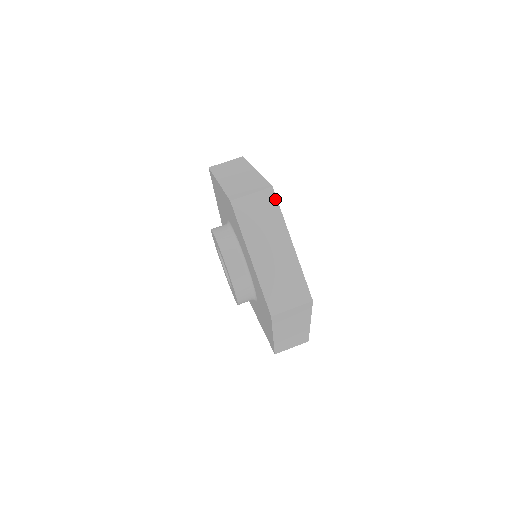
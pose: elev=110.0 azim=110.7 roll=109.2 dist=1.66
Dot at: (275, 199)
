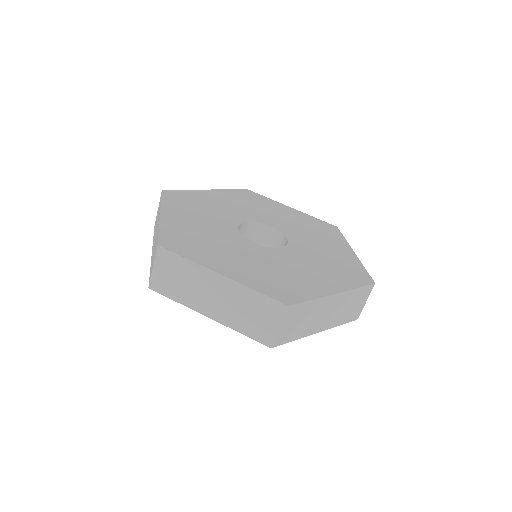
Dot at: (170, 253)
